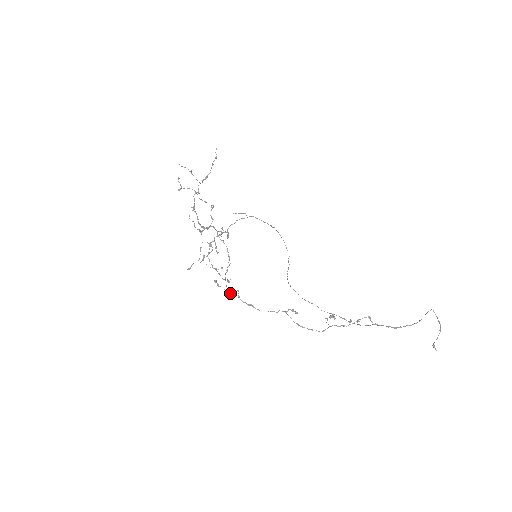
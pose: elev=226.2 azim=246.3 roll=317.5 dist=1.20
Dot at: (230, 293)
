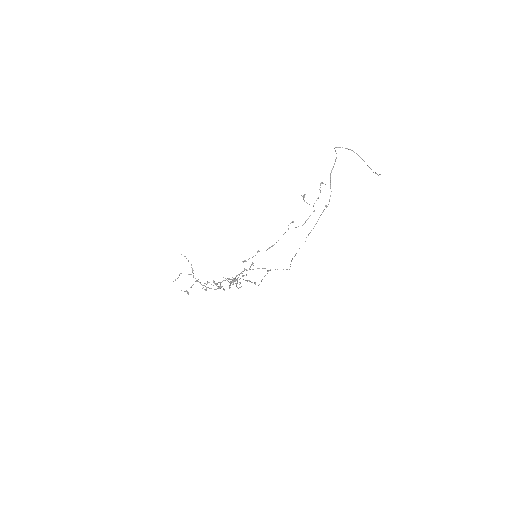
Dot at: (255, 255)
